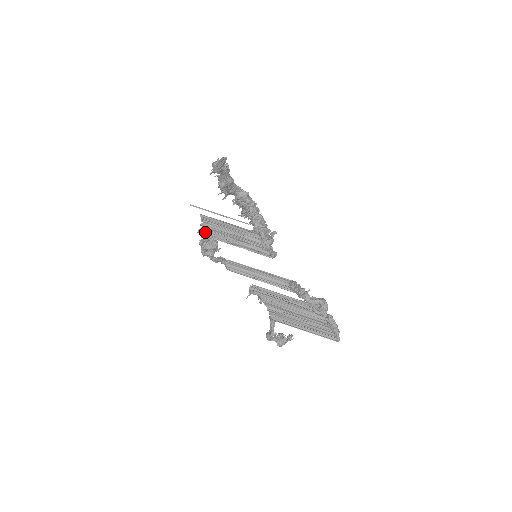
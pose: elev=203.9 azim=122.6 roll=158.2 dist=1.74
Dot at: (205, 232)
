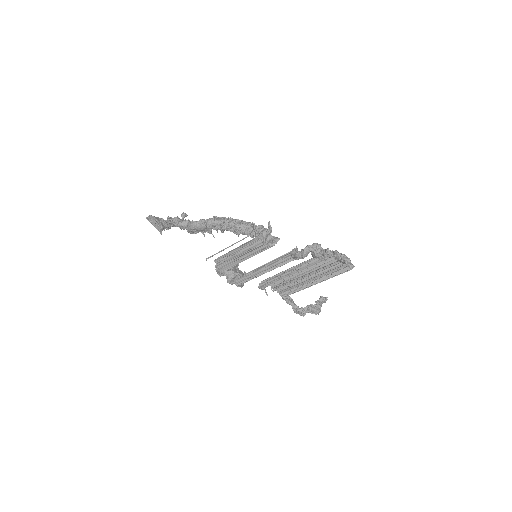
Dot at: (218, 271)
